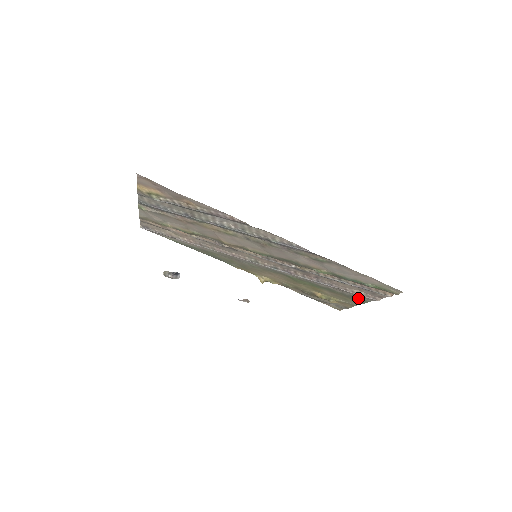
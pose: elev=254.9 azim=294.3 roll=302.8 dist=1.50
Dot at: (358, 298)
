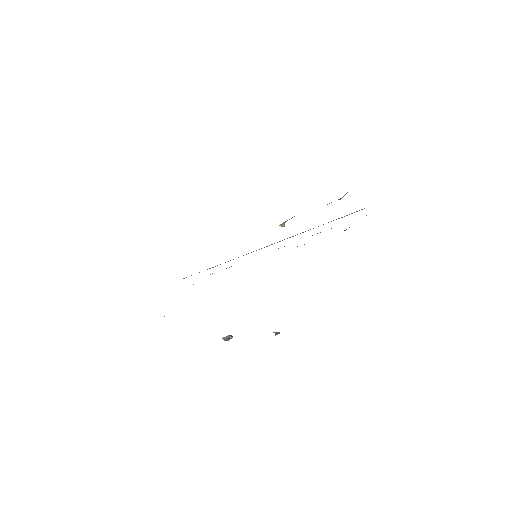
Dot at: occluded
